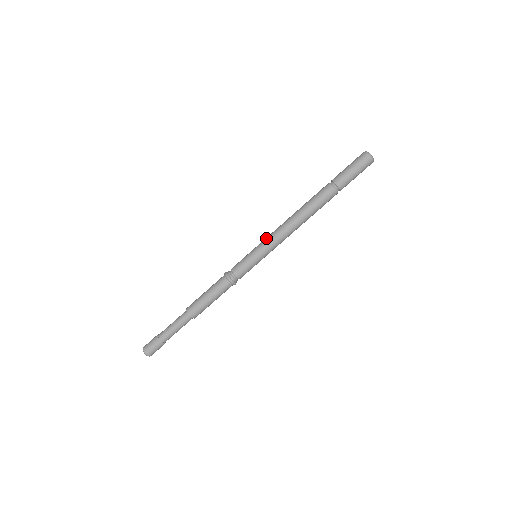
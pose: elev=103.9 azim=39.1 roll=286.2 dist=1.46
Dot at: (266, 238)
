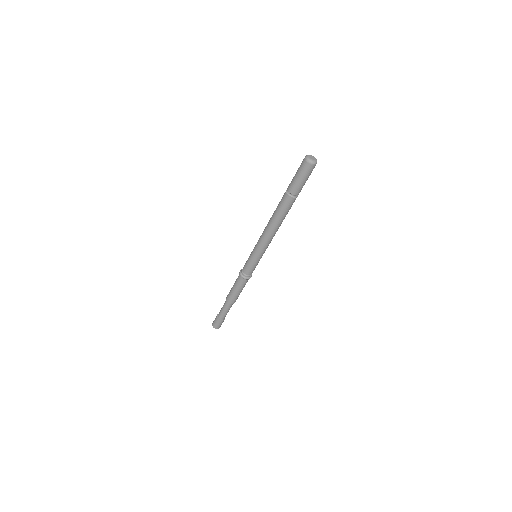
Dot at: occluded
